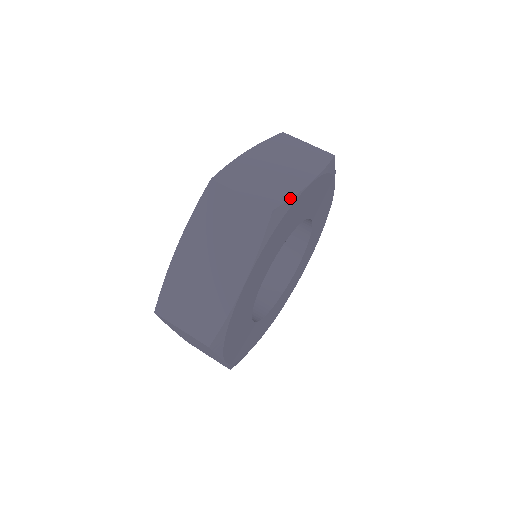
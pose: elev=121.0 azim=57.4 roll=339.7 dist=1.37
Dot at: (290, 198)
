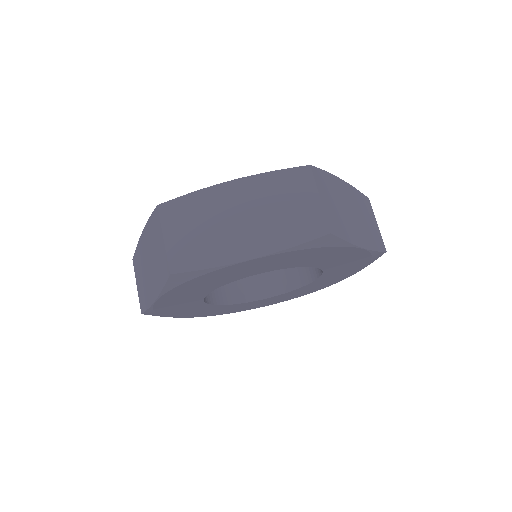
Dot at: (346, 240)
